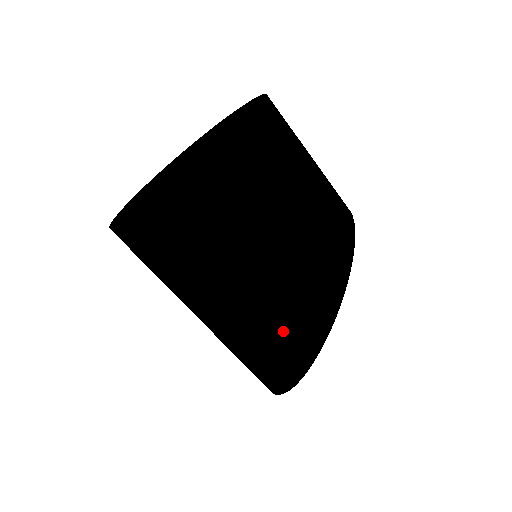
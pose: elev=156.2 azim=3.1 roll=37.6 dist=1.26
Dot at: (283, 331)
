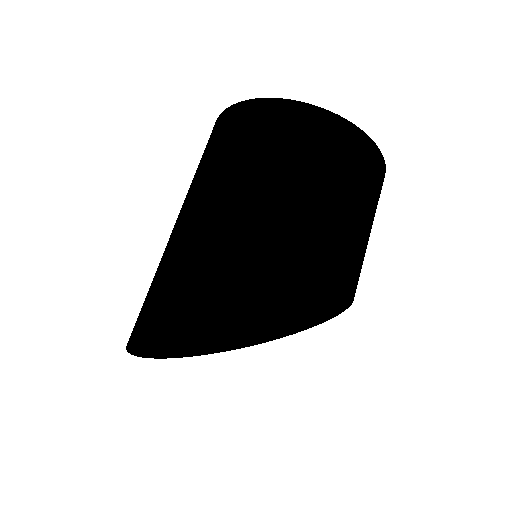
Dot at: (219, 255)
